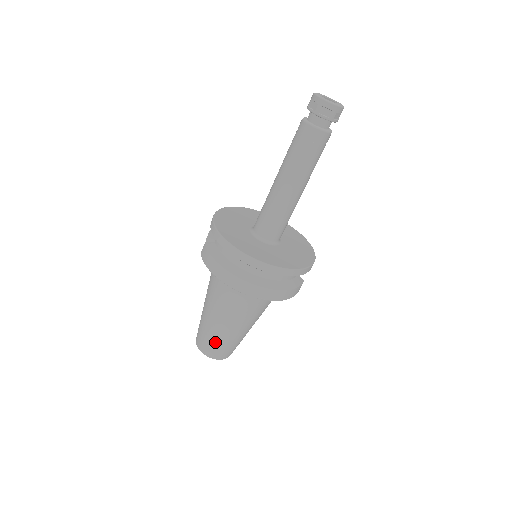
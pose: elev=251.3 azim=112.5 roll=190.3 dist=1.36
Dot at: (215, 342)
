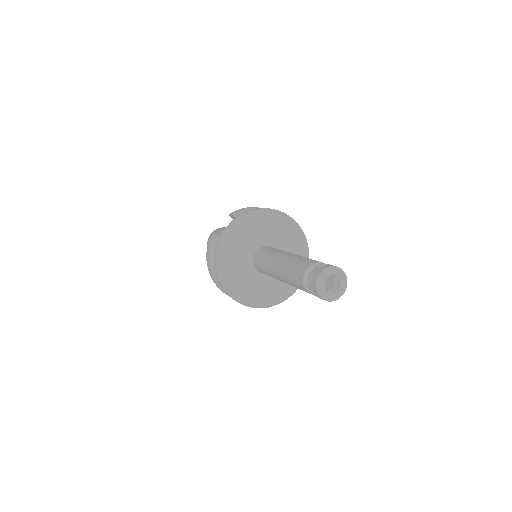
Dot at: occluded
